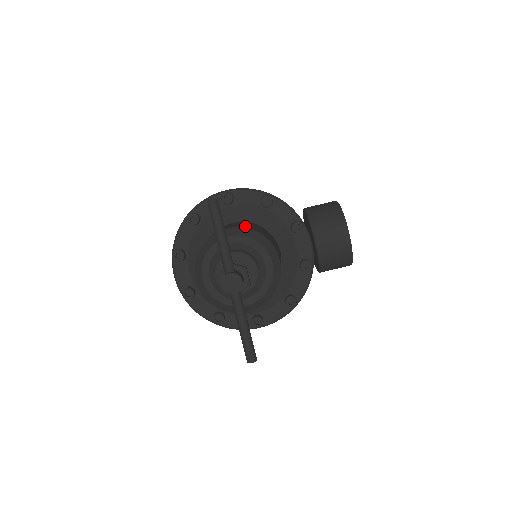
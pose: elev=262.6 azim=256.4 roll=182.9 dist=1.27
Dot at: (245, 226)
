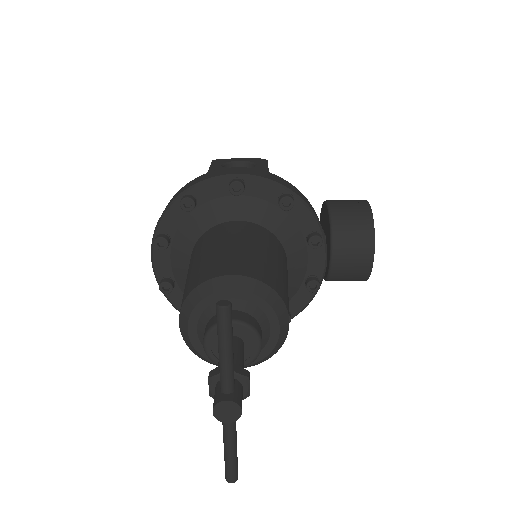
Dot at: (255, 266)
